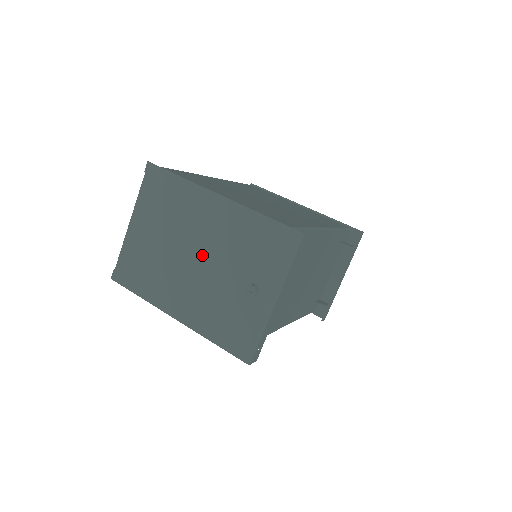
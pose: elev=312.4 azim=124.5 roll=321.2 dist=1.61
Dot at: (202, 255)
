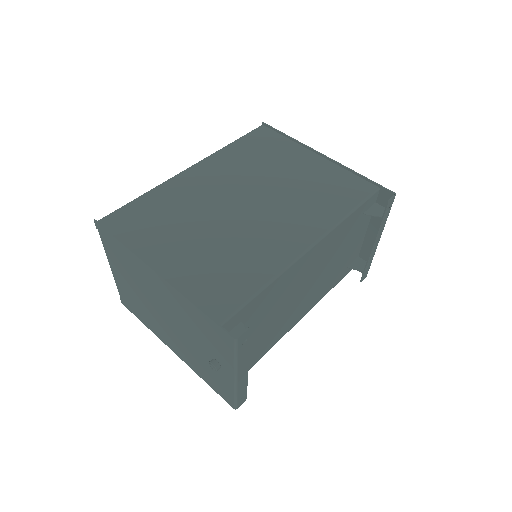
Dot at: (169, 317)
